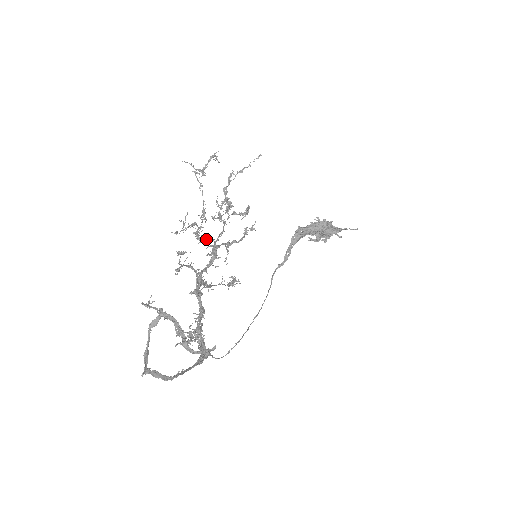
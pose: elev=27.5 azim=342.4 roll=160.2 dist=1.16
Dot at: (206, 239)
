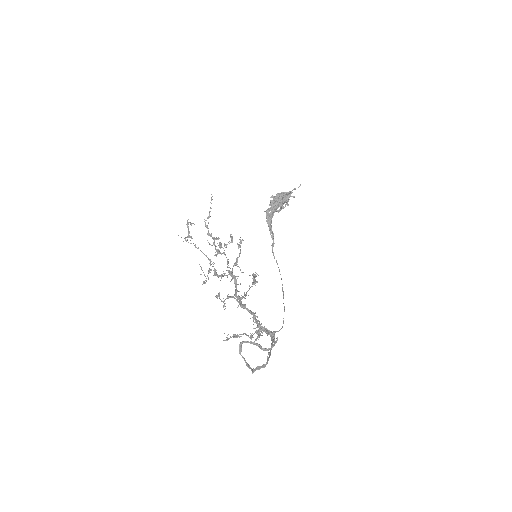
Dot at: (223, 273)
